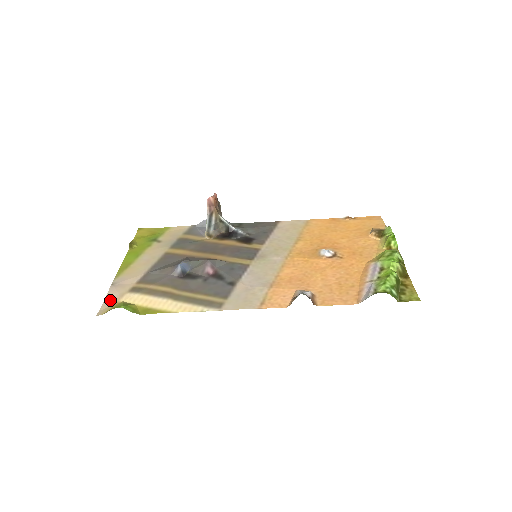
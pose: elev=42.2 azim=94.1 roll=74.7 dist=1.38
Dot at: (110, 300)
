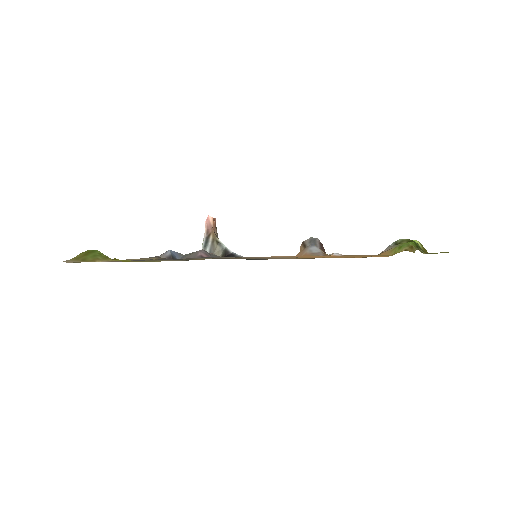
Dot at: occluded
